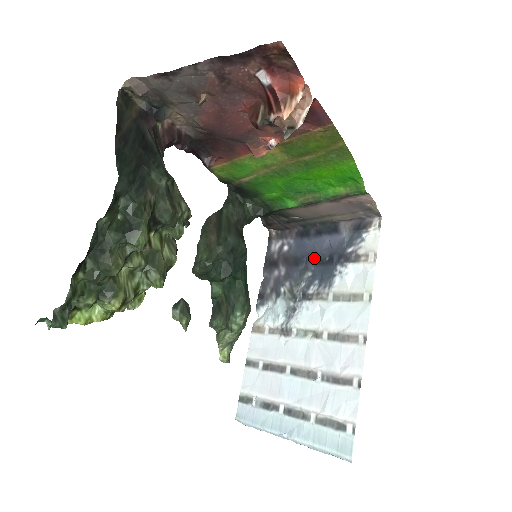
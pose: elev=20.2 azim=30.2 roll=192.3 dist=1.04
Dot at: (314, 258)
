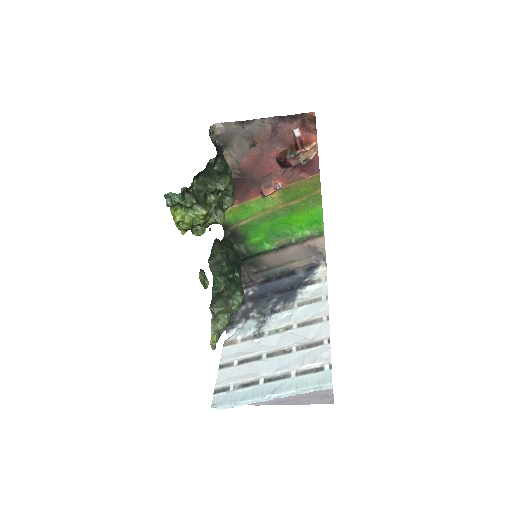
Dot at: (278, 291)
